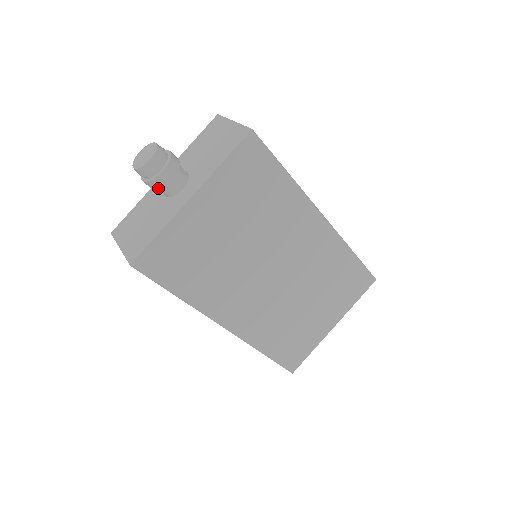
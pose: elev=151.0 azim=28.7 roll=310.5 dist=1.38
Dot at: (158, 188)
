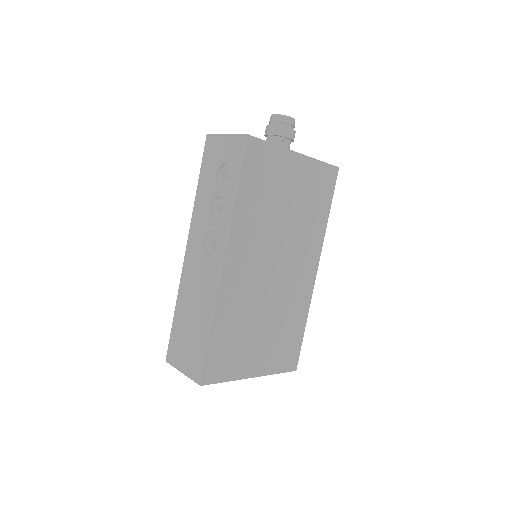
Dot at: (279, 135)
